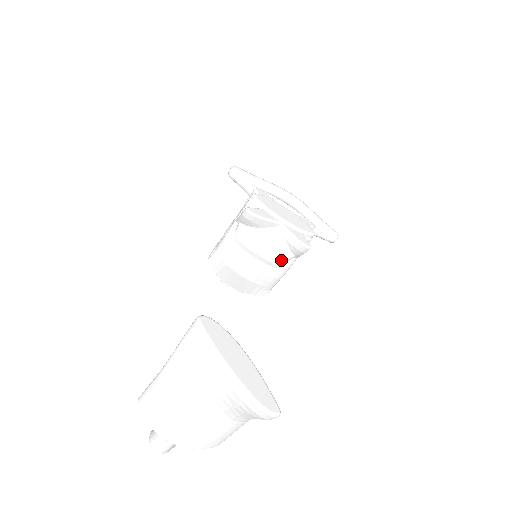
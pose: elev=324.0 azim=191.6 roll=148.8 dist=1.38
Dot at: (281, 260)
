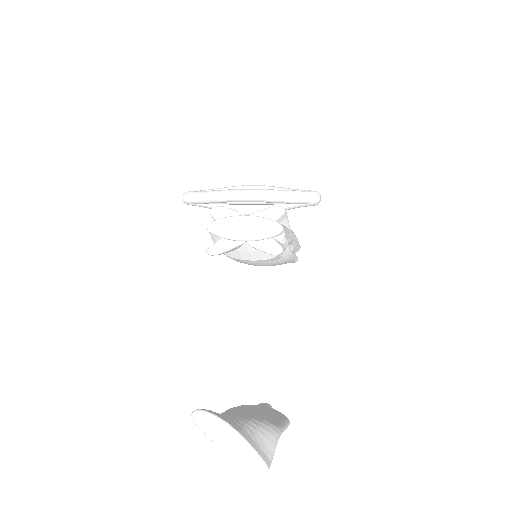
Dot at: (273, 259)
